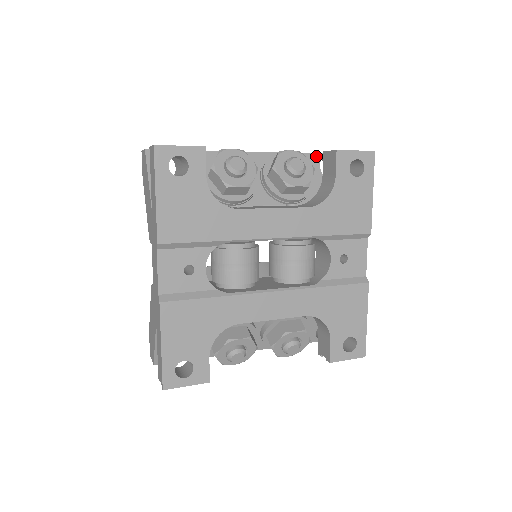
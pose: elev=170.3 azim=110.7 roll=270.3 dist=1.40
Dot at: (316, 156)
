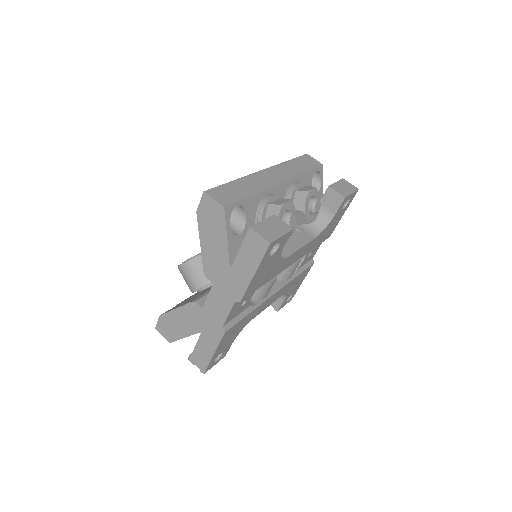
Dot at: (311, 173)
